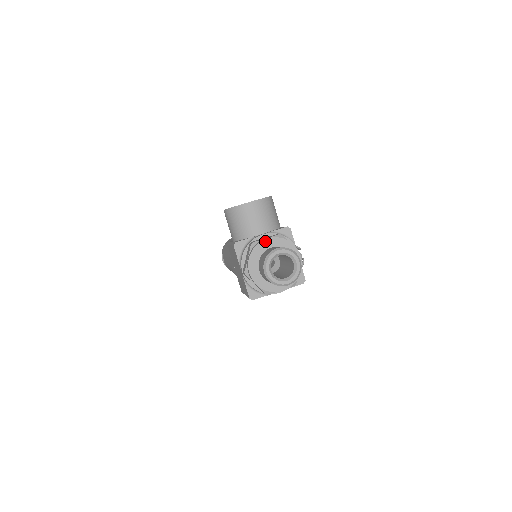
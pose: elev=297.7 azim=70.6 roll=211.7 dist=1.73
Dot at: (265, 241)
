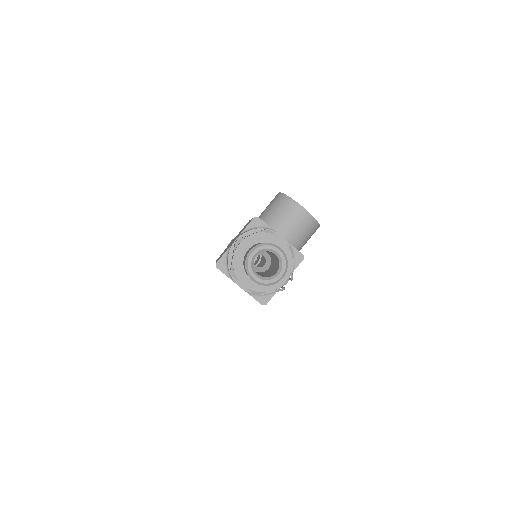
Dot at: (278, 239)
